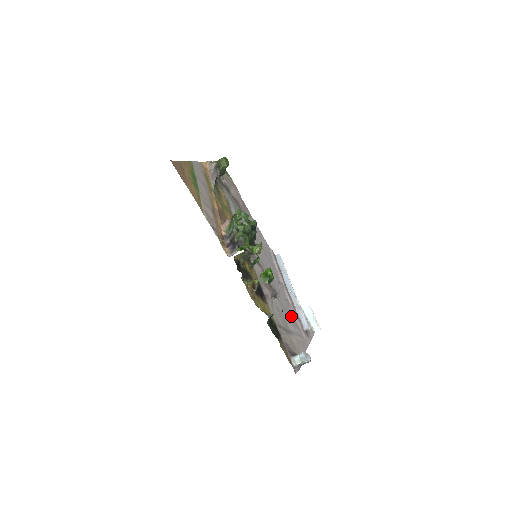
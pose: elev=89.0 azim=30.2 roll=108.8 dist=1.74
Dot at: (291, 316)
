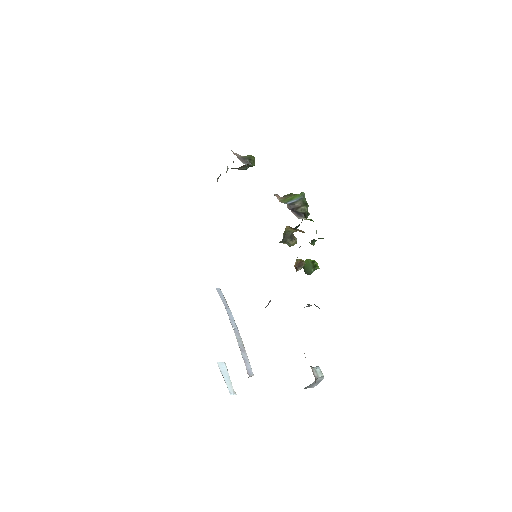
Dot at: occluded
